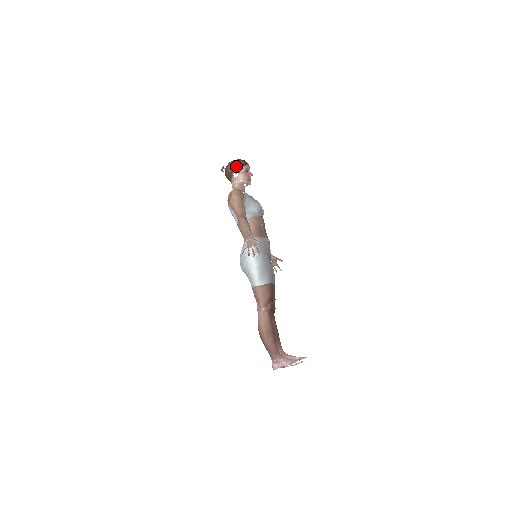
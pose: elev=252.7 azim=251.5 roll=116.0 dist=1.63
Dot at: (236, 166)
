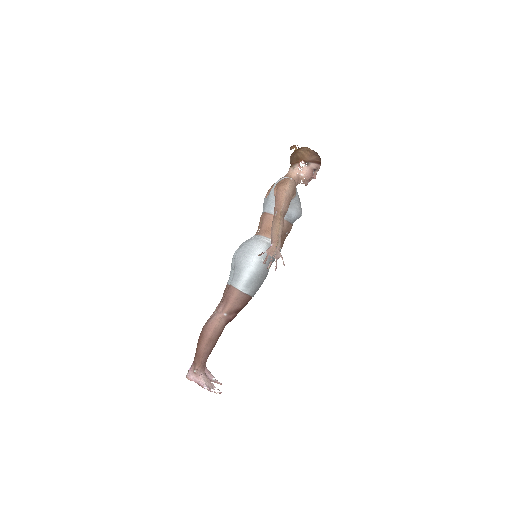
Dot at: (310, 157)
